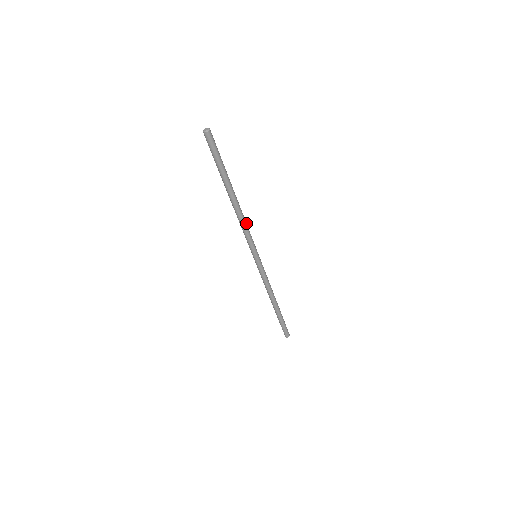
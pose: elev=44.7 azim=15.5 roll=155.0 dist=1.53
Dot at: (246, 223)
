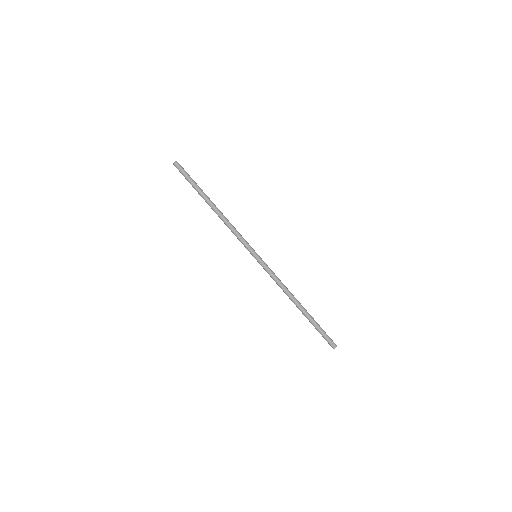
Dot at: (232, 227)
